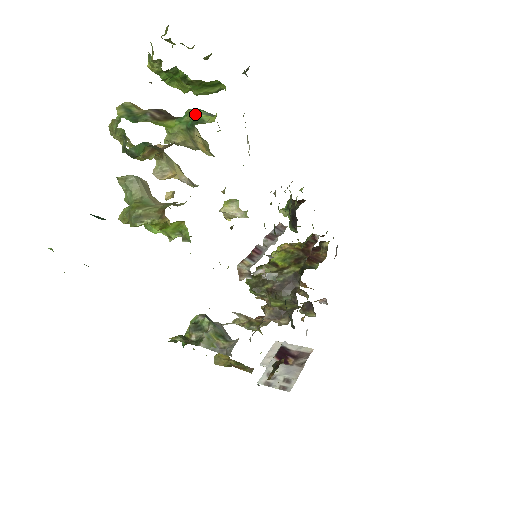
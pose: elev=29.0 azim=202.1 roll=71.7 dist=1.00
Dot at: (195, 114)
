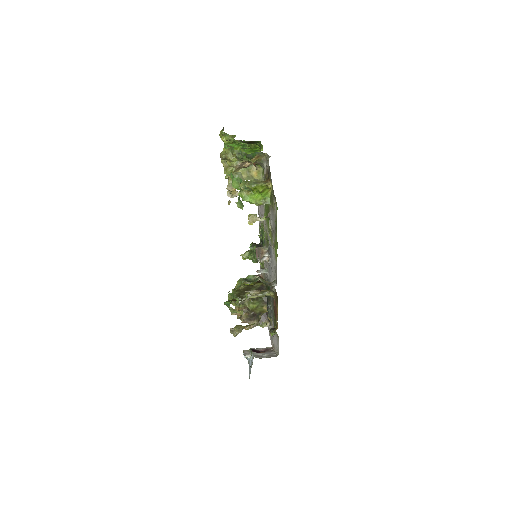
Dot at: occluded
